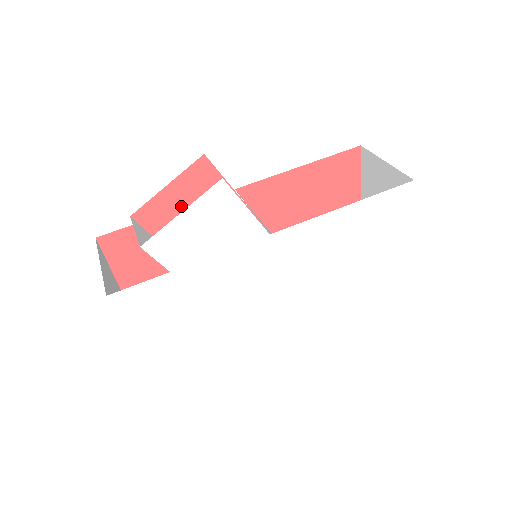
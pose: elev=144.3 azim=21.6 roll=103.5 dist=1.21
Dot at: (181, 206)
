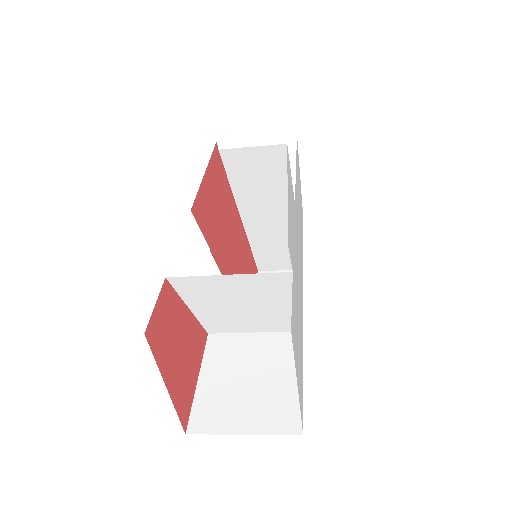
Dot at: (221, 221)
